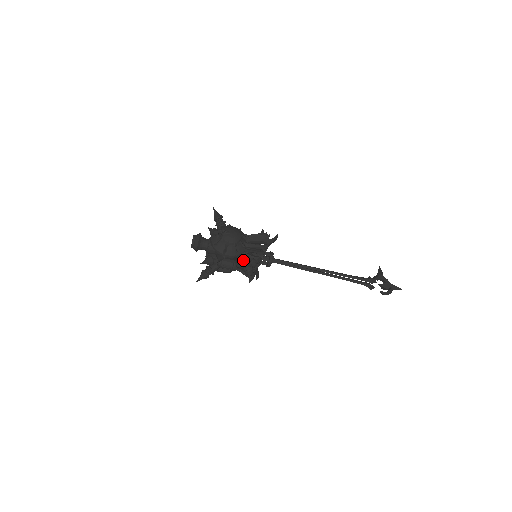
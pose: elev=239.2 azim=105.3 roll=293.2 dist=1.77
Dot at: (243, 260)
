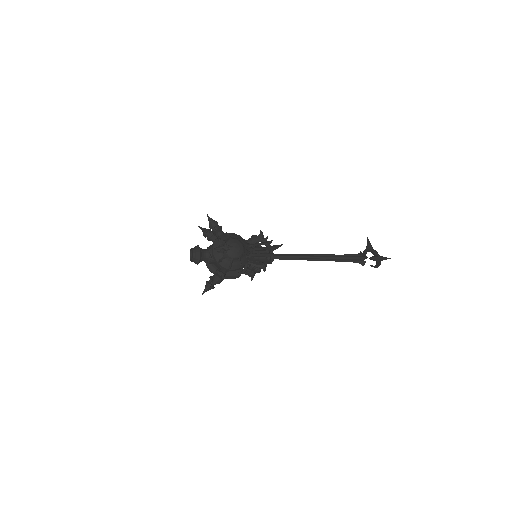
Dot at: (245, 265)
